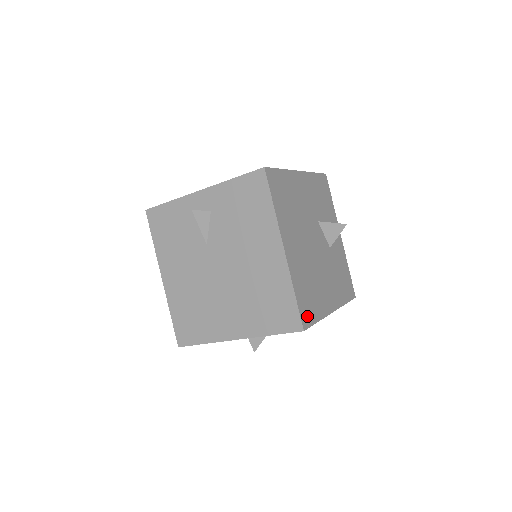
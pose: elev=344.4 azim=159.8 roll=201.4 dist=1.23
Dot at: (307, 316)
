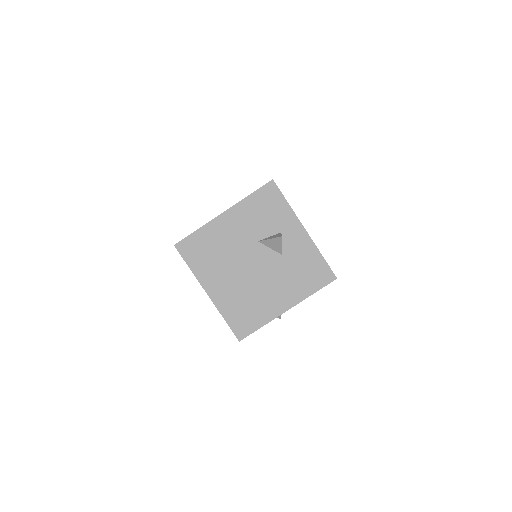
Dot at: (244, 329)
